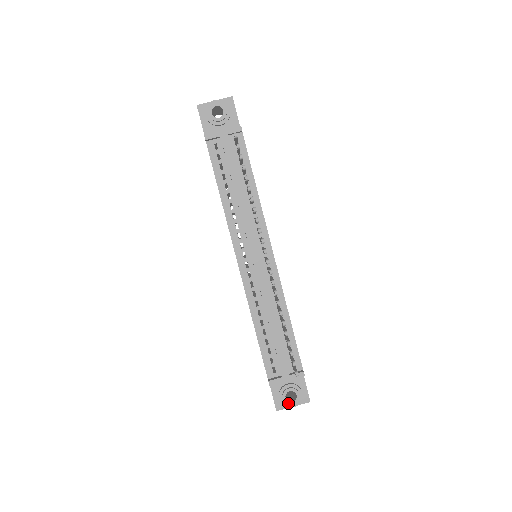
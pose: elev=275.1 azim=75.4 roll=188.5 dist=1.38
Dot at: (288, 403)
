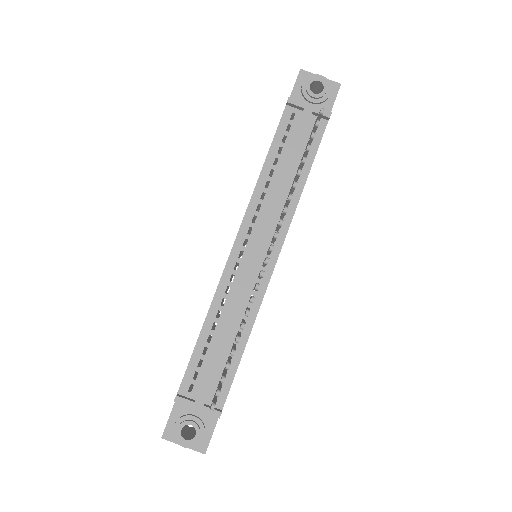
Dot at: (180, 437)
